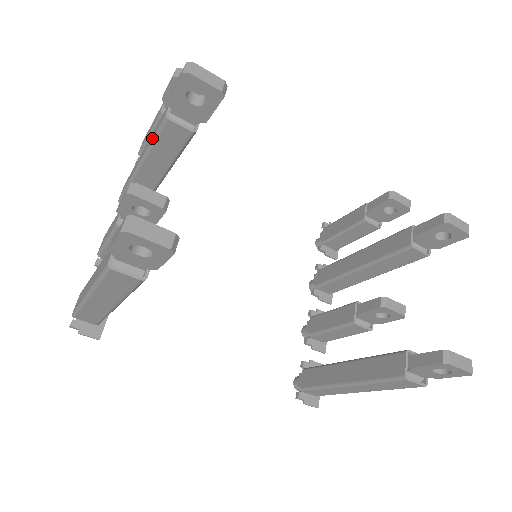
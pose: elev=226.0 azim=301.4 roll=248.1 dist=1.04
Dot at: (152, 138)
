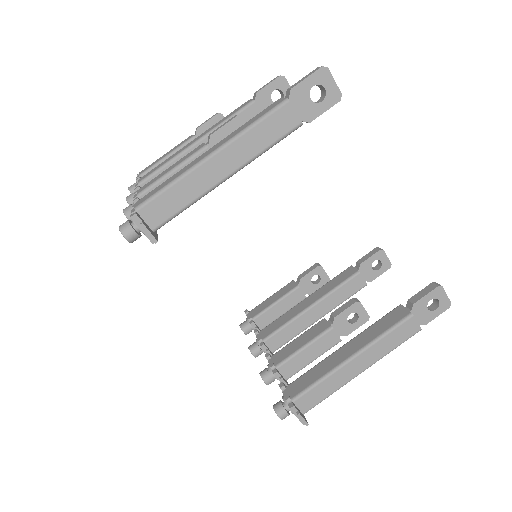
Dot at: (227, 117)
